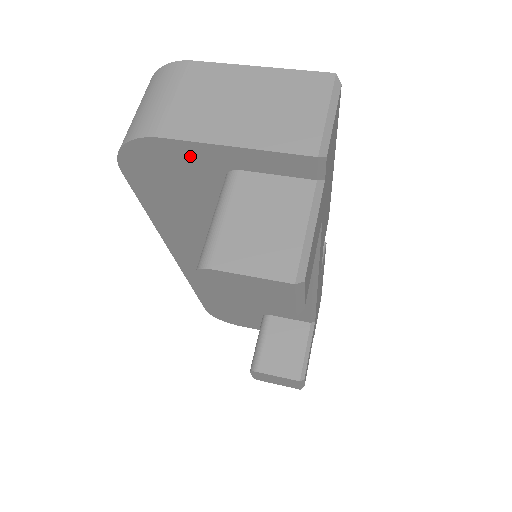
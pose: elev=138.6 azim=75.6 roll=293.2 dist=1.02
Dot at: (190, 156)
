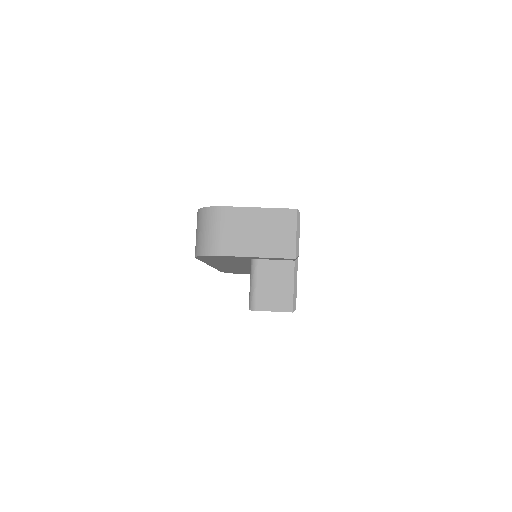
Dot at: (235, 257)
